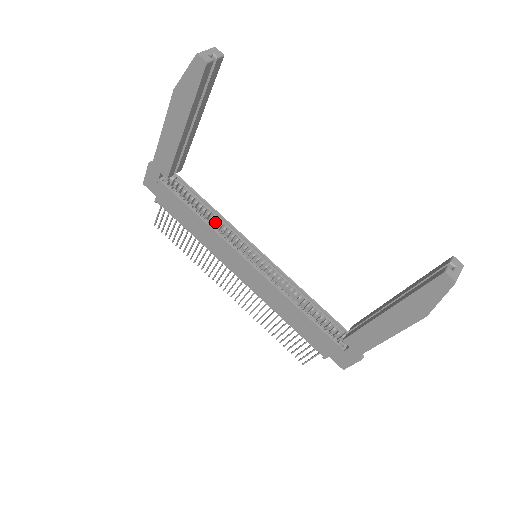
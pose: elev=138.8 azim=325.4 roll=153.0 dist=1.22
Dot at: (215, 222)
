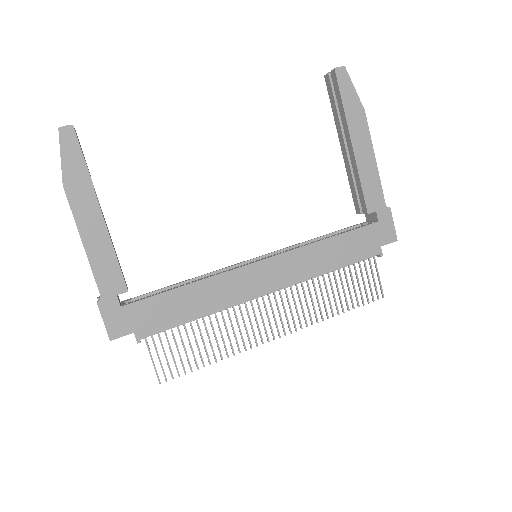
Dot at: occluded
